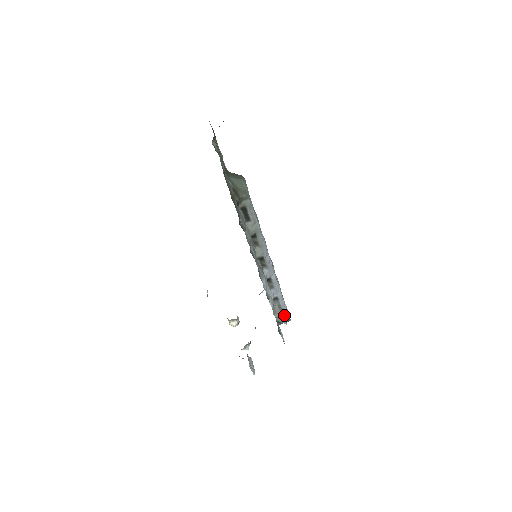
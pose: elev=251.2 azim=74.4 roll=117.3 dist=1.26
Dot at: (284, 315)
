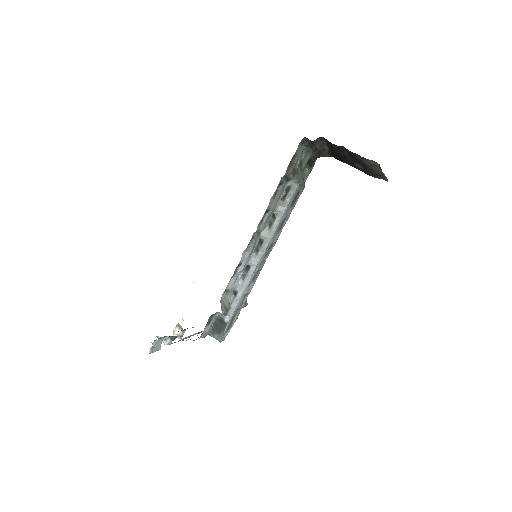
Dot at: (225, 318)
